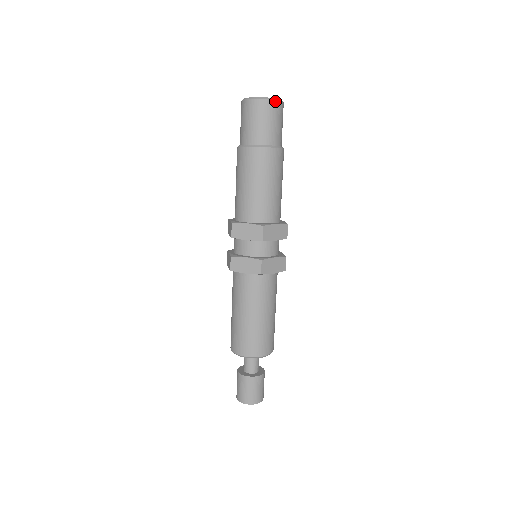
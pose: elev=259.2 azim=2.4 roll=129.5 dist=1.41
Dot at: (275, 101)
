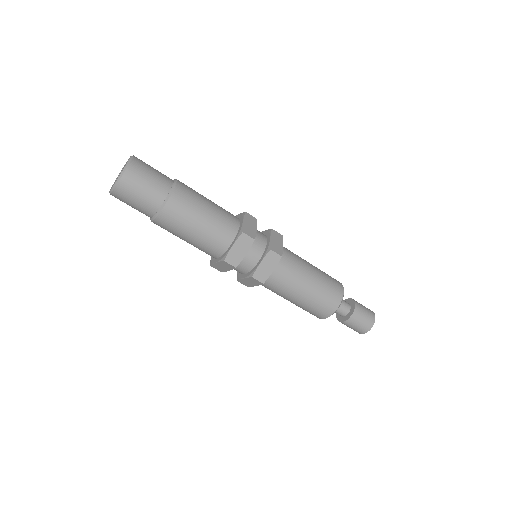
Dot at: (132, 161)
